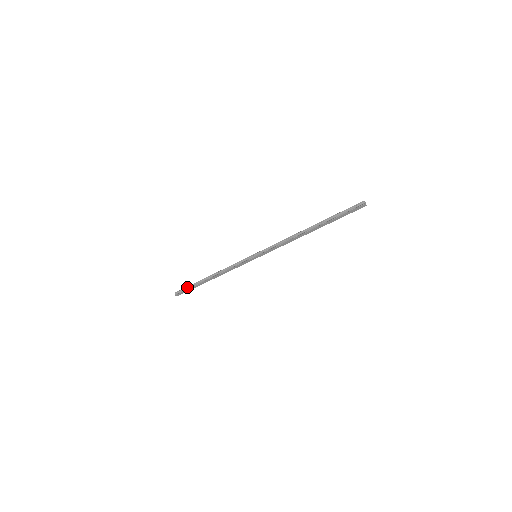
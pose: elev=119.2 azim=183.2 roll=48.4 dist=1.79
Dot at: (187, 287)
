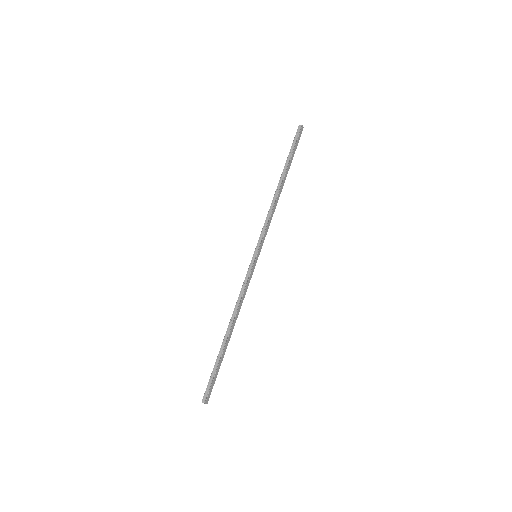
Dot at: (211, 375)
